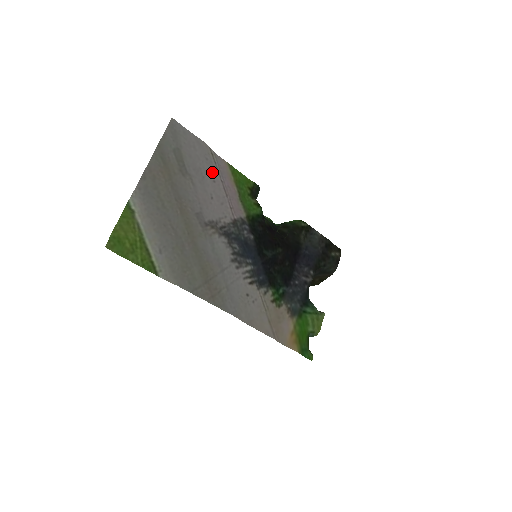
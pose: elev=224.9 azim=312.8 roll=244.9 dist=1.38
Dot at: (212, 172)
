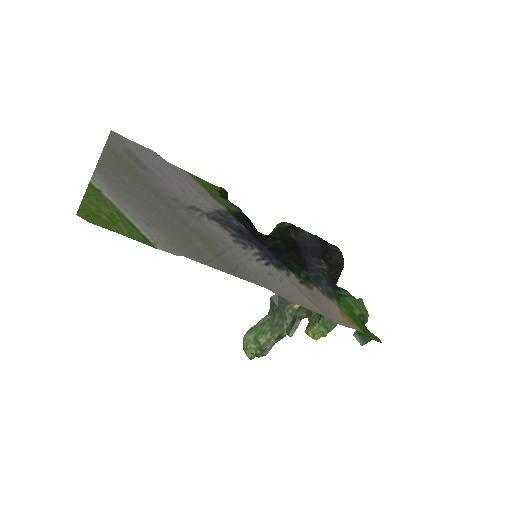
Dot at: (173, 172)
